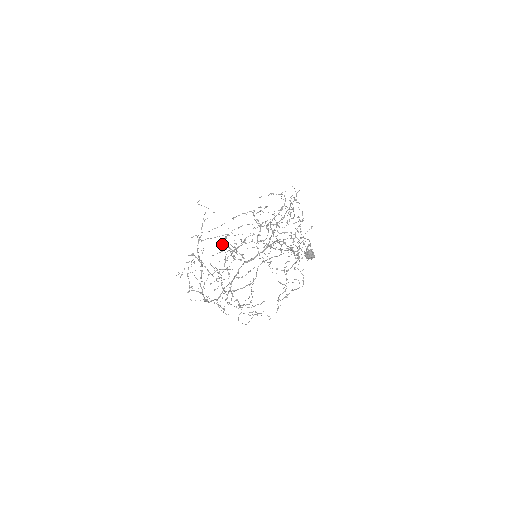
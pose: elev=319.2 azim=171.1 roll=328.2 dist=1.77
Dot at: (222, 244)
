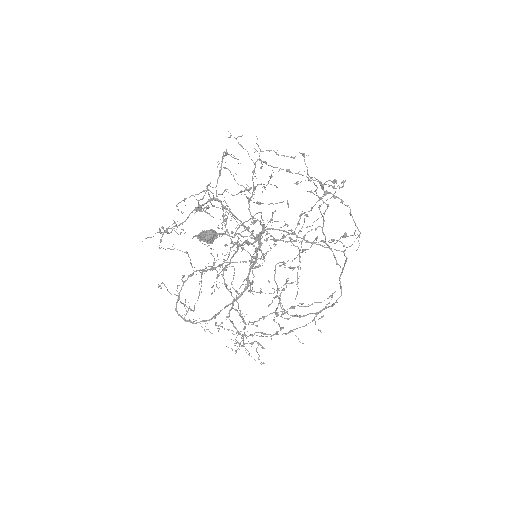
Dot at: occluded
